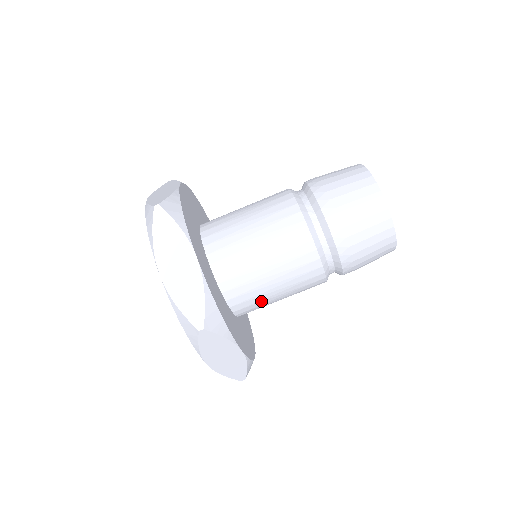
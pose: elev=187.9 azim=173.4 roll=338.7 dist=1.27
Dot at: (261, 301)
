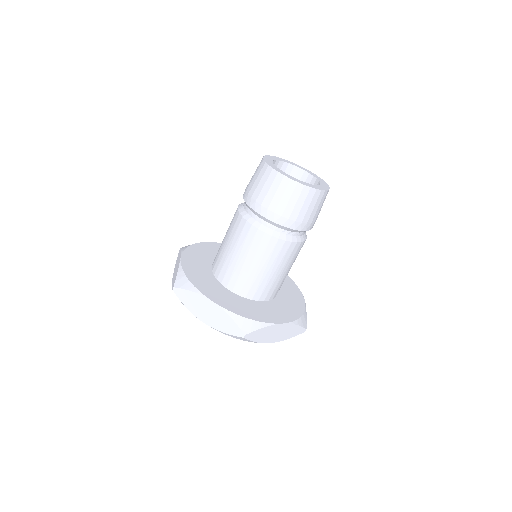
Dot at: (241, 274)
